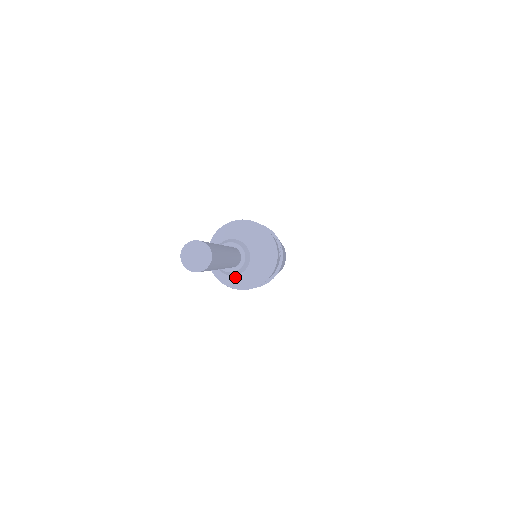
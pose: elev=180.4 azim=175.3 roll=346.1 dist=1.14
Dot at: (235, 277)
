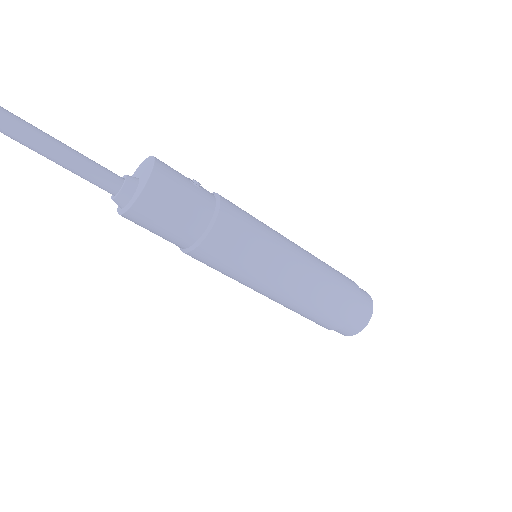
Dot at: (131, 200)
